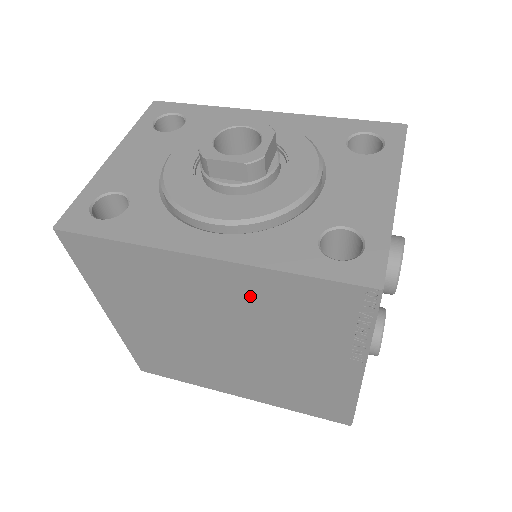
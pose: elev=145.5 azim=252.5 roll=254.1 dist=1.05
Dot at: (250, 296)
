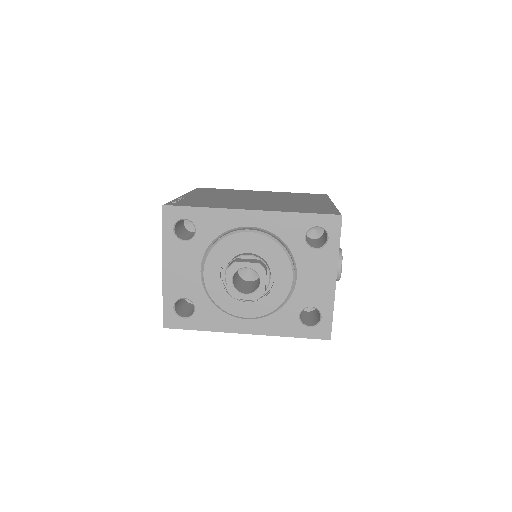
Dot at: occluded
